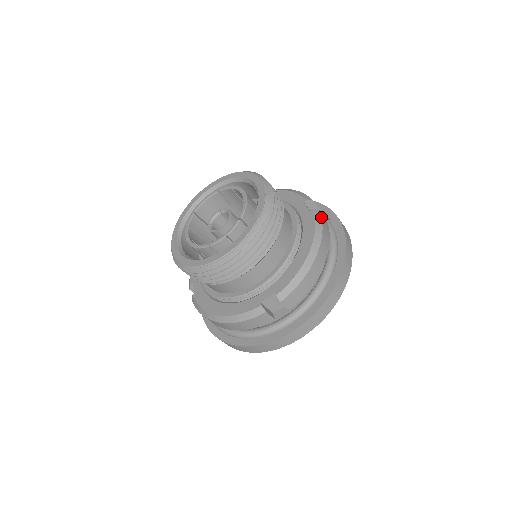
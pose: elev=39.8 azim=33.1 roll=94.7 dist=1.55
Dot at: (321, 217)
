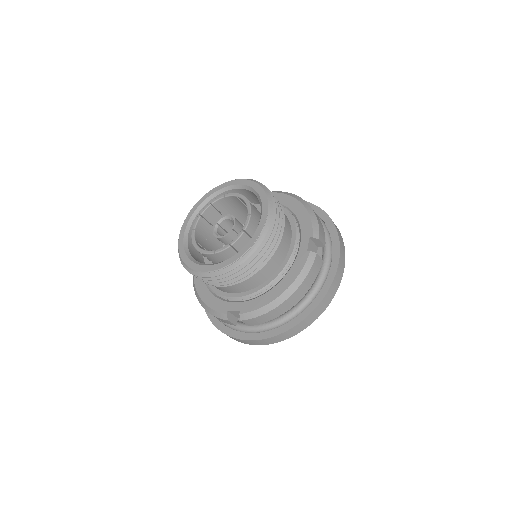
Dot at: (313, 264)
